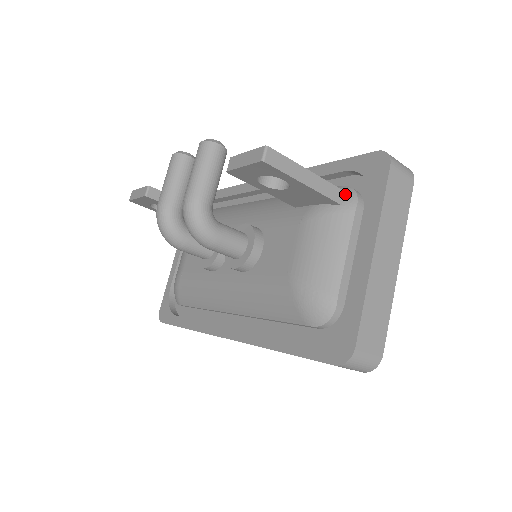
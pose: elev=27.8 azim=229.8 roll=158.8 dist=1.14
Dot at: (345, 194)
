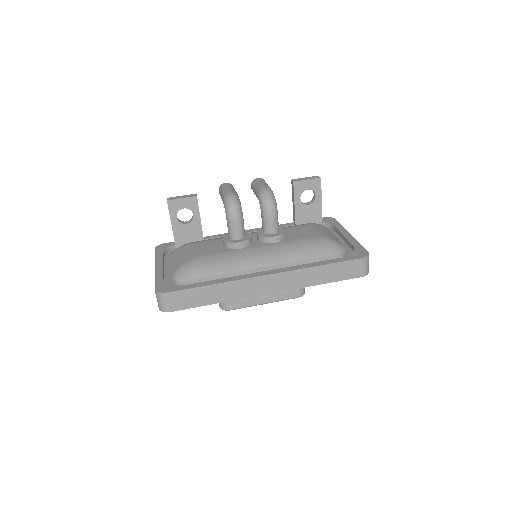
Dot at: occluded
